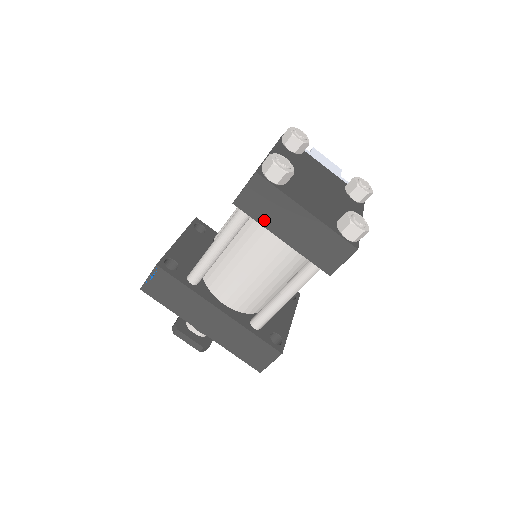
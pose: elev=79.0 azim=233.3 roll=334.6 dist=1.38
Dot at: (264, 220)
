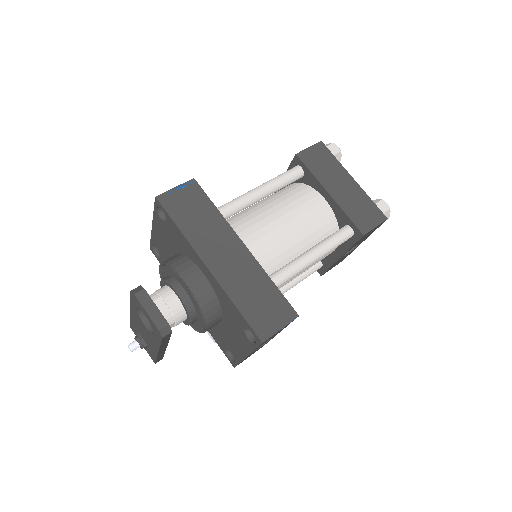
Dot at: (318, 174)
